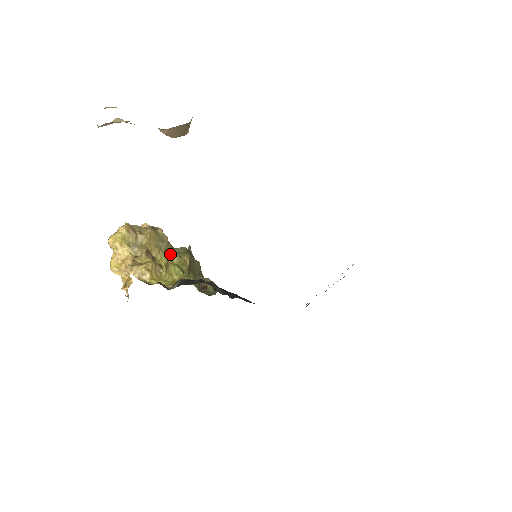
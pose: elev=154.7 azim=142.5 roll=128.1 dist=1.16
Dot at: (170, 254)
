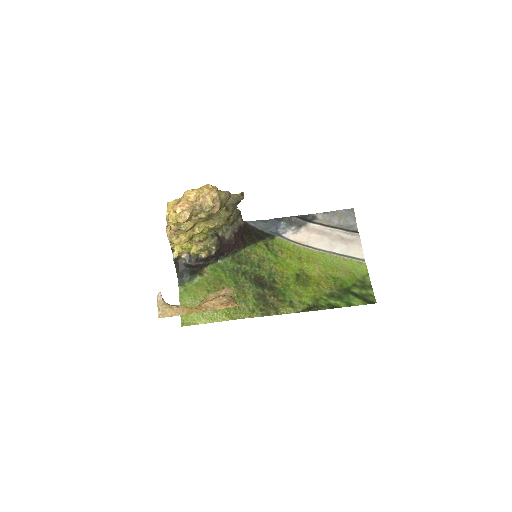
Dot at: (210, 223)
